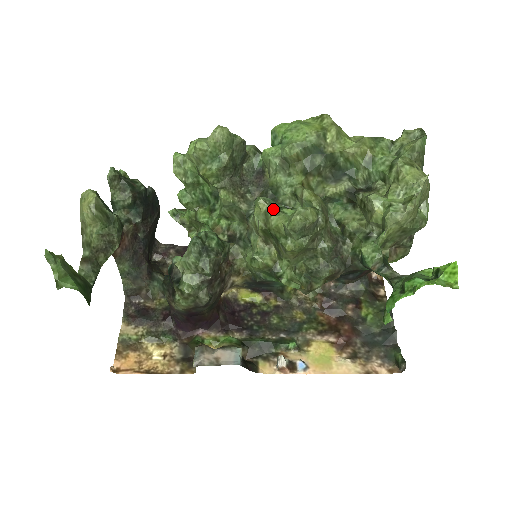
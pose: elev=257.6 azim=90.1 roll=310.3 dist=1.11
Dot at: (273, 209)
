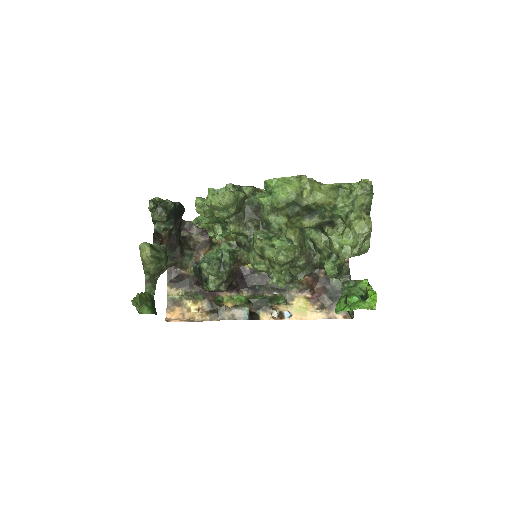
Dot at: (266, 246)
